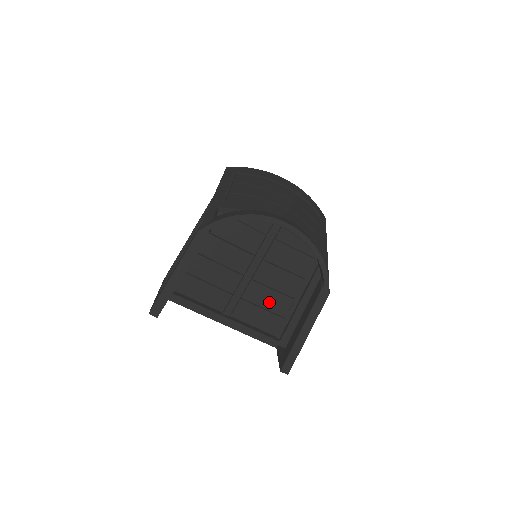
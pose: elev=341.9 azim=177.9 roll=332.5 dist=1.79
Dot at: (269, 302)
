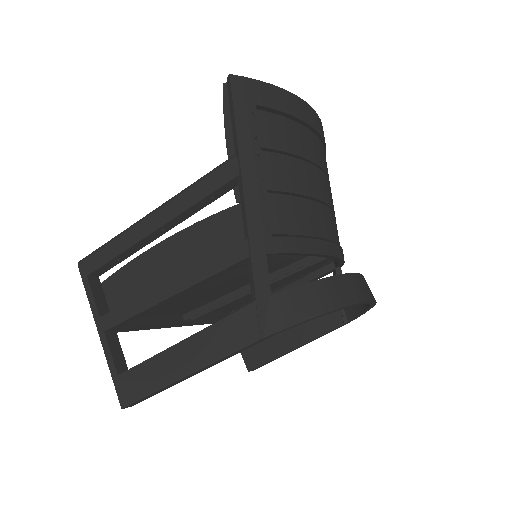
Dot at: (248, 297)
